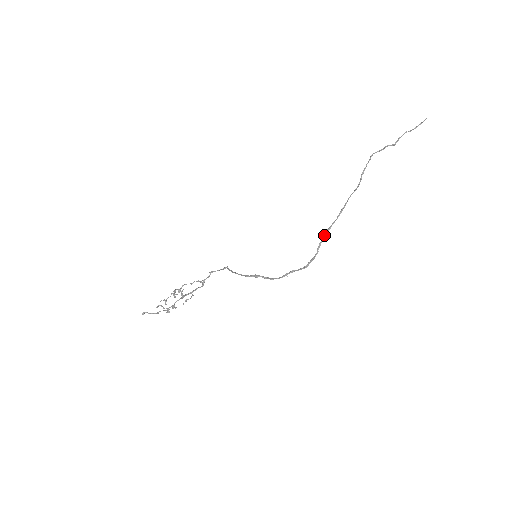
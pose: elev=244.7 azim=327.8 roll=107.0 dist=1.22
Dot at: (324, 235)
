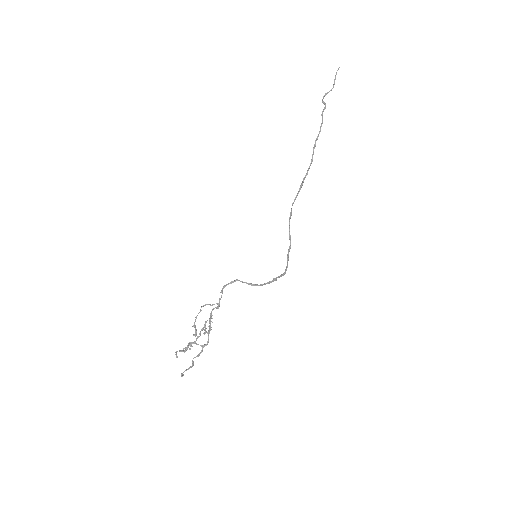
Dot at: (291, 210)
